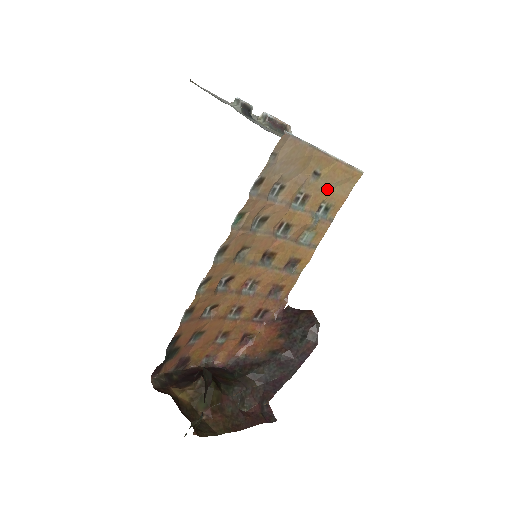
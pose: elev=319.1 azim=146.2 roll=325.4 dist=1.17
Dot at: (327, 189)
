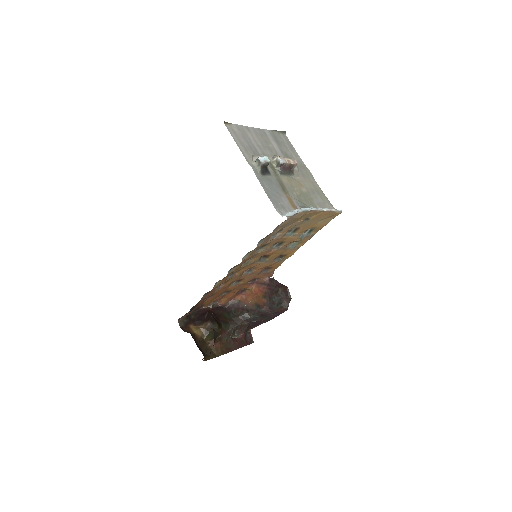
Dot at: (313, 223)
